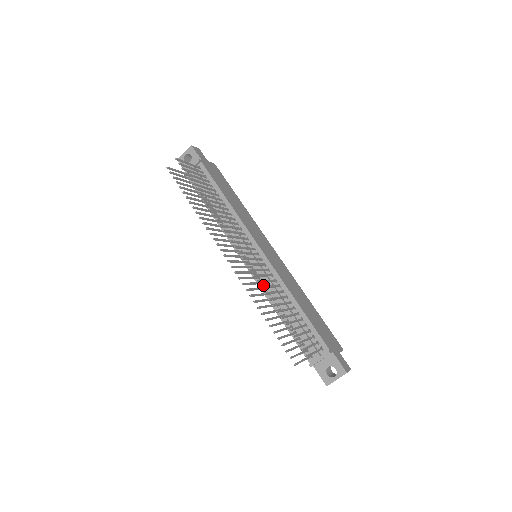
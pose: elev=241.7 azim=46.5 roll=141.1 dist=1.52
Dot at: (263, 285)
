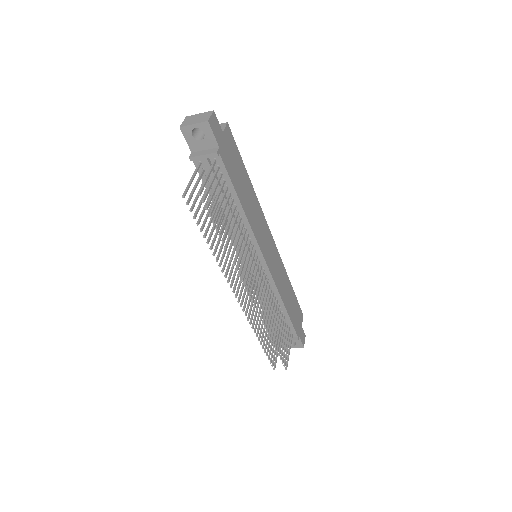
Dot at: (257, 286)
